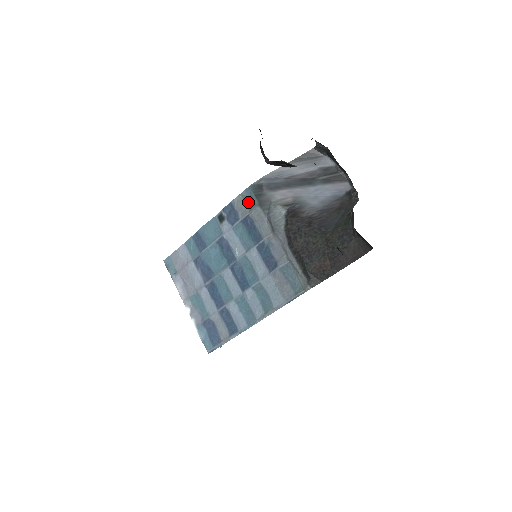
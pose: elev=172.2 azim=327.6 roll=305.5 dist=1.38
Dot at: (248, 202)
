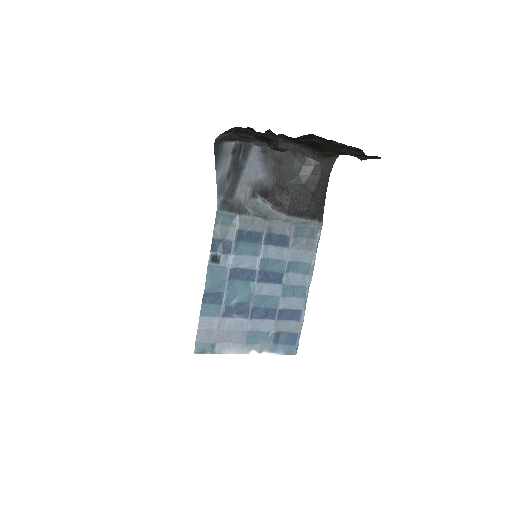
Dot at: (227, 223)
